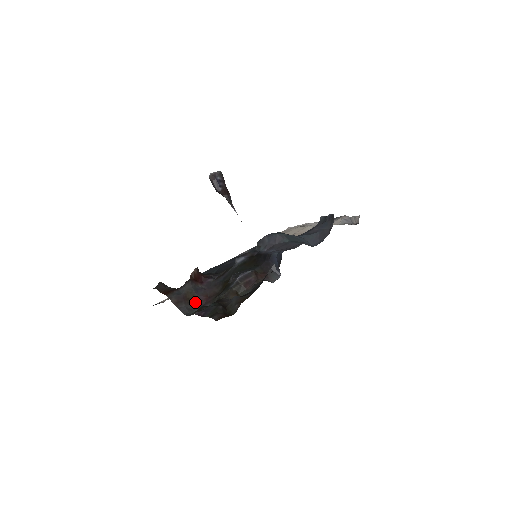
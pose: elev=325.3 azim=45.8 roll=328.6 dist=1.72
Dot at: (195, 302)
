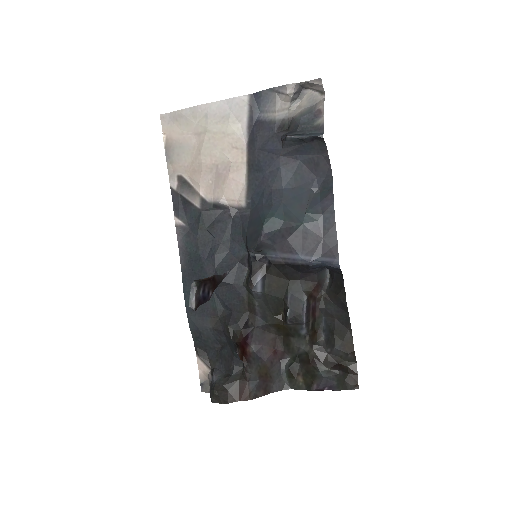
Dot at: (272, 368)
